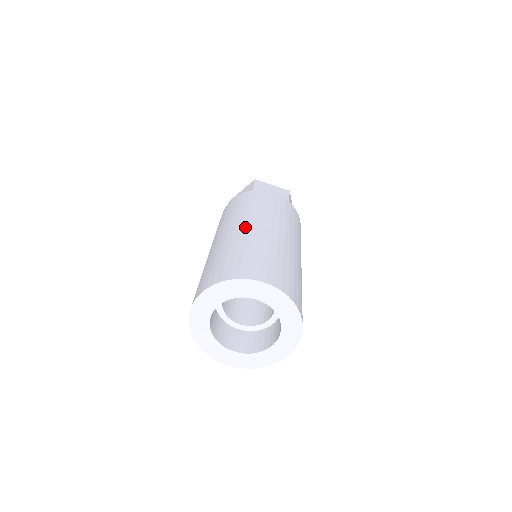
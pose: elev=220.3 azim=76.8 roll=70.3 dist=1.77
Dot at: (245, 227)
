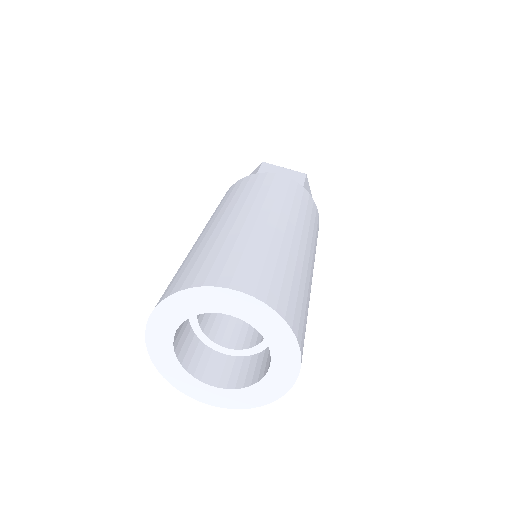
Dot at: (233, 217)
